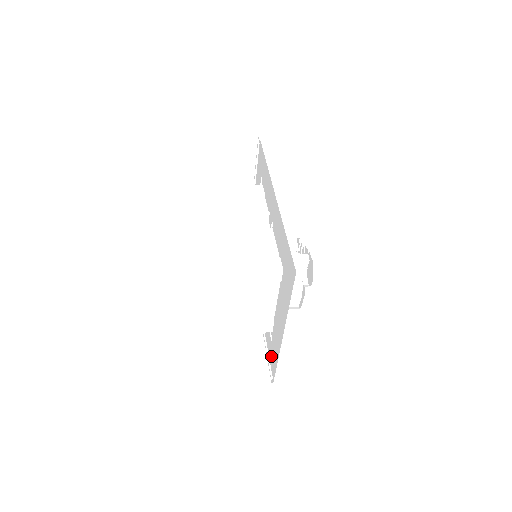
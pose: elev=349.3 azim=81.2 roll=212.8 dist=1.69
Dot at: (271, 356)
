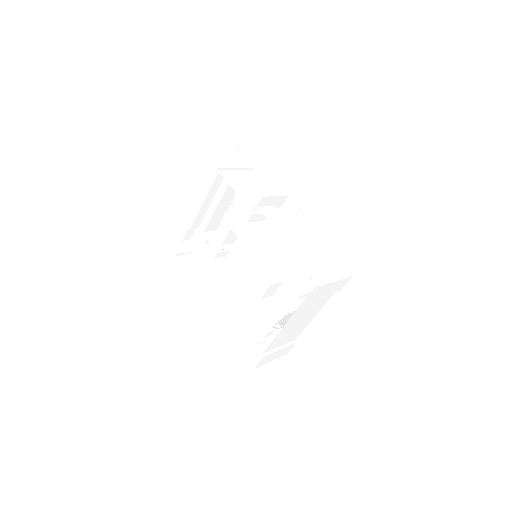
Dot at: (286, 385)
